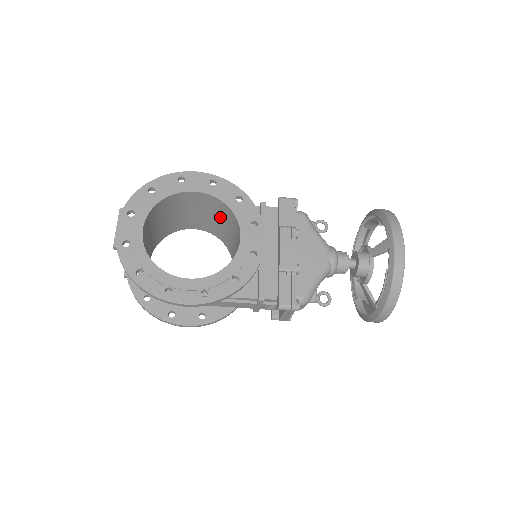
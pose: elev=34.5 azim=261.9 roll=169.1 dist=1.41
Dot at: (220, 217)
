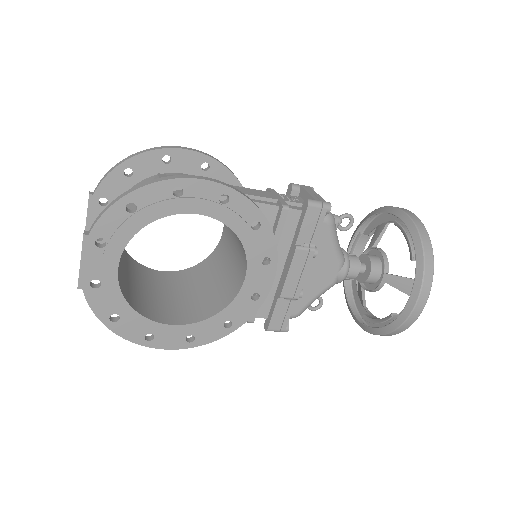
Dot at: occluded
